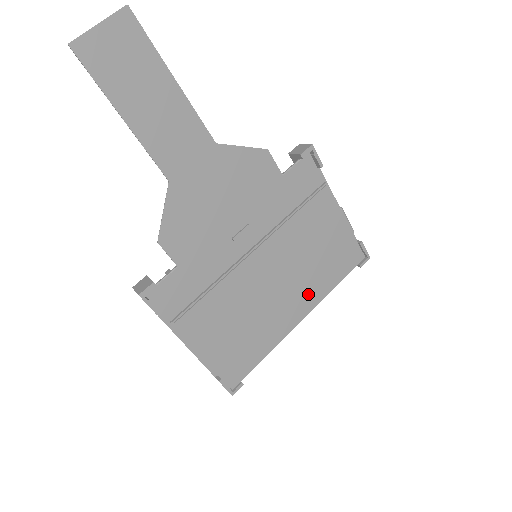
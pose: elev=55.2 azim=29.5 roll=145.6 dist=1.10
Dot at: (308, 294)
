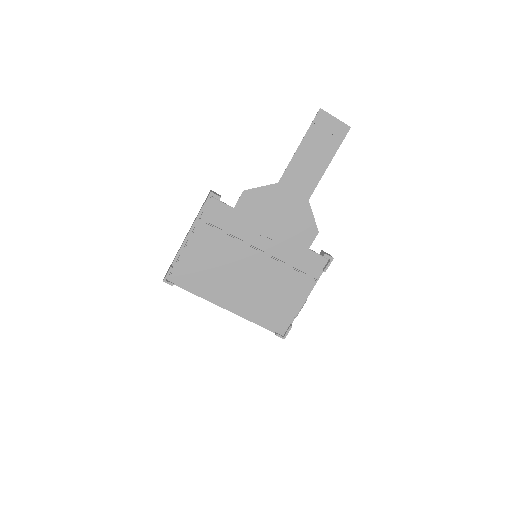
Dot at: (245, 304)
